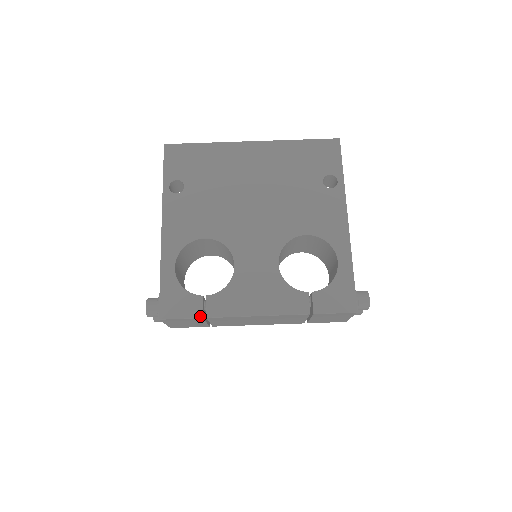
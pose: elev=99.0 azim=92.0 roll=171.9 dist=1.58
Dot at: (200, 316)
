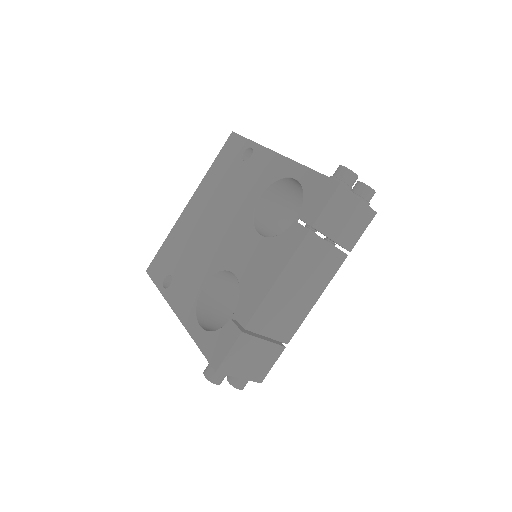
Dot at: (239, 334)
